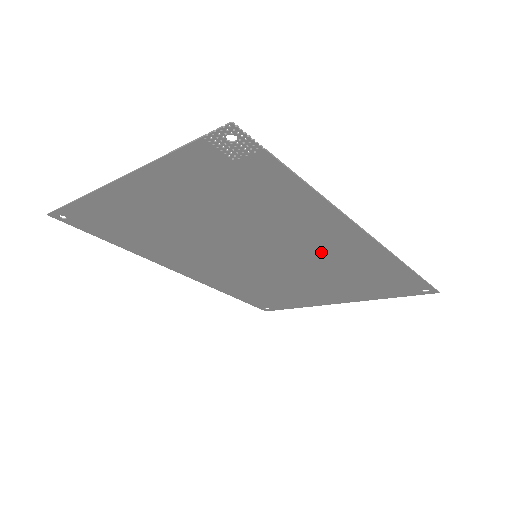
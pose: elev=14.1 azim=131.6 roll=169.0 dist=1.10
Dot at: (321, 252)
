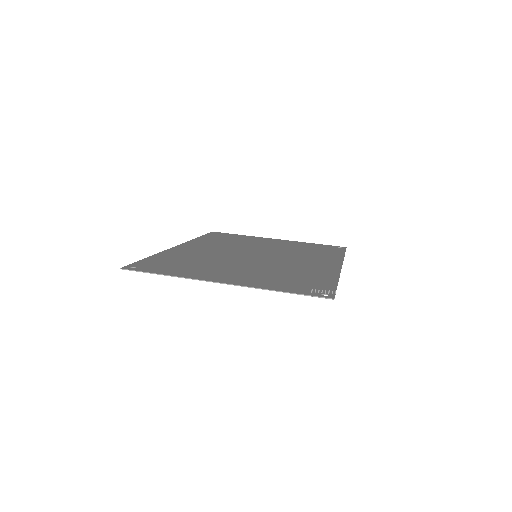
Dot at: (303, 259)
